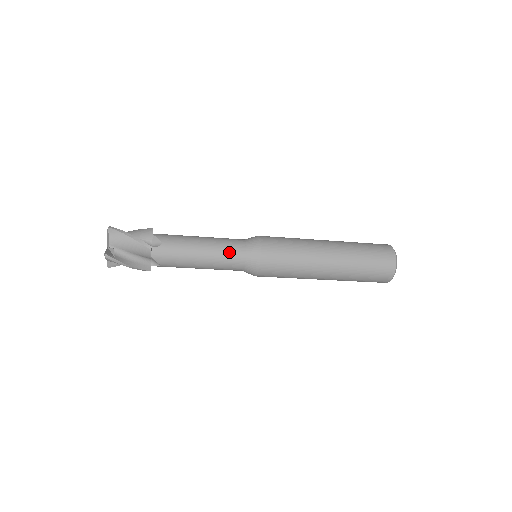
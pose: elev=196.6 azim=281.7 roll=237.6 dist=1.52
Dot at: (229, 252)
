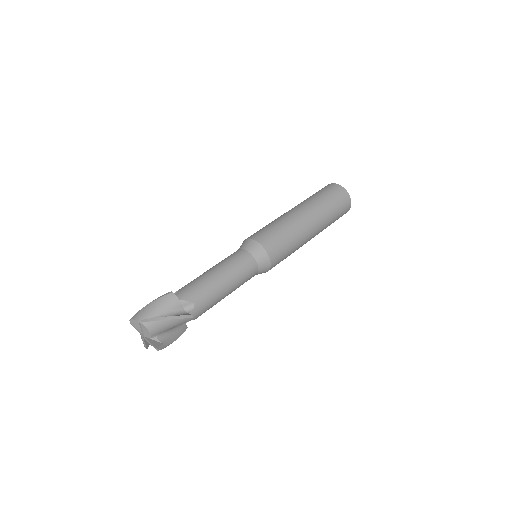
Dot at: occluded
